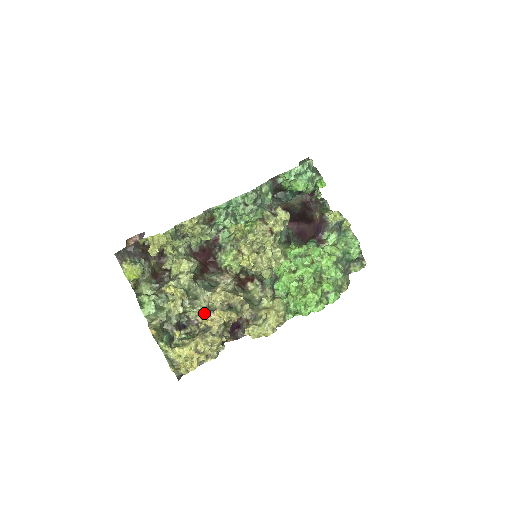
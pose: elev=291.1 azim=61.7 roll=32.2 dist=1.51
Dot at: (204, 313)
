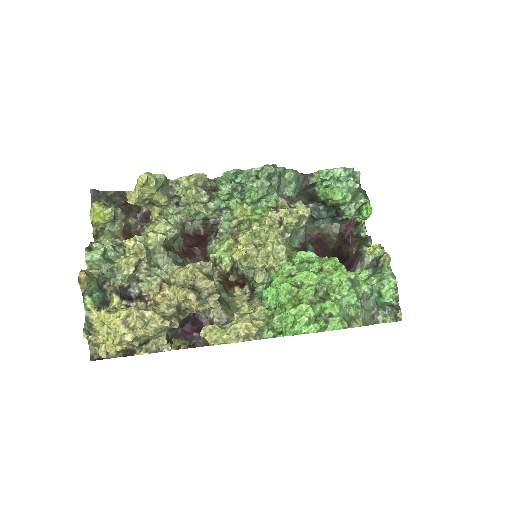
Dot at: (159, 286)
